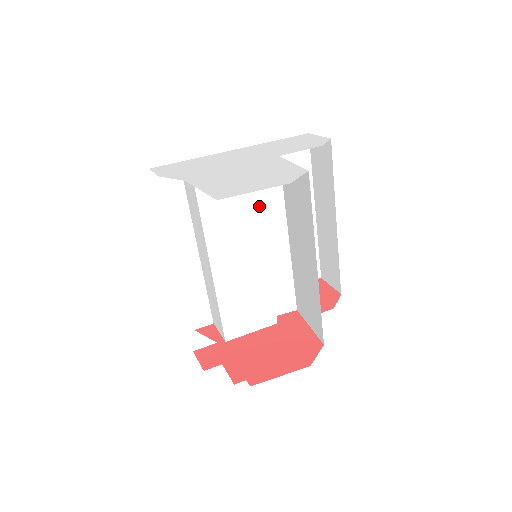
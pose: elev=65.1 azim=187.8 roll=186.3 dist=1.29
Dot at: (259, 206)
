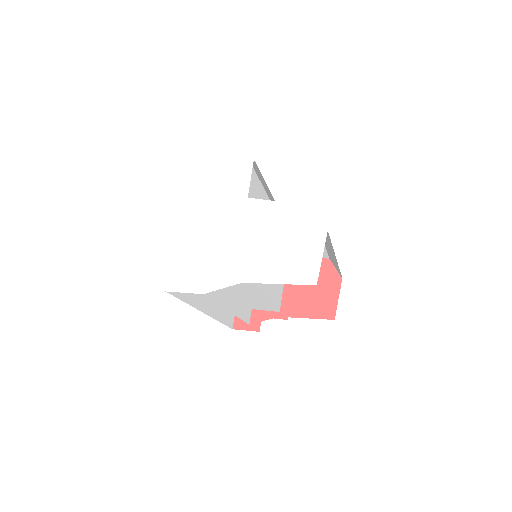
Dot at: occluded
